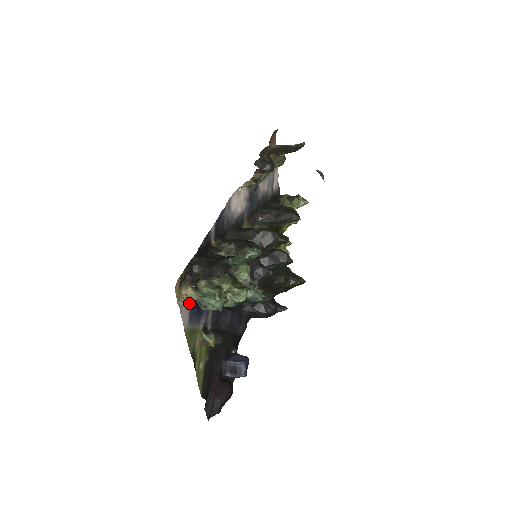
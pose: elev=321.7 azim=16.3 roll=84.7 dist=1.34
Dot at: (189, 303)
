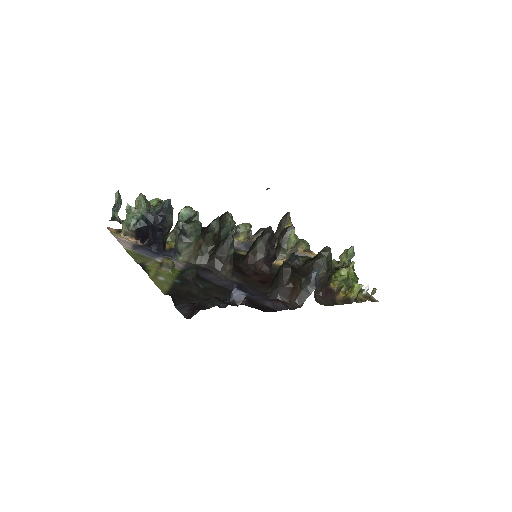
Dot at: (133, 243)
